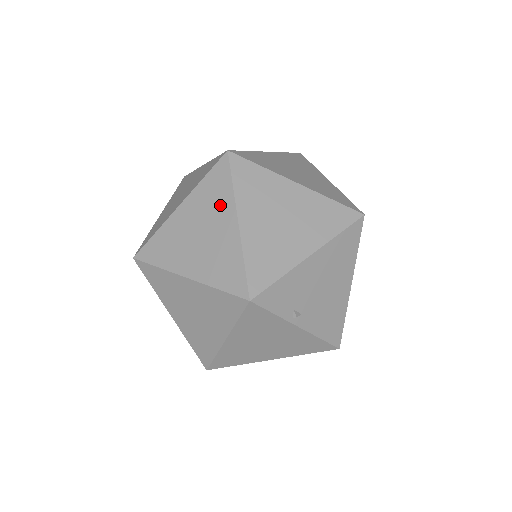
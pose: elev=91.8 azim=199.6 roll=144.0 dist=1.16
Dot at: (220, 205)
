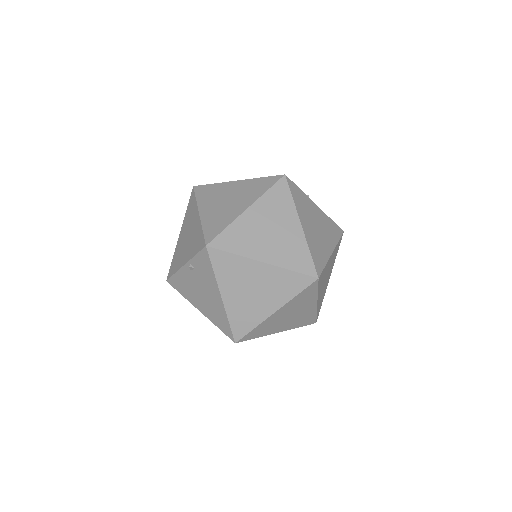
Dot at: (220, 189)
